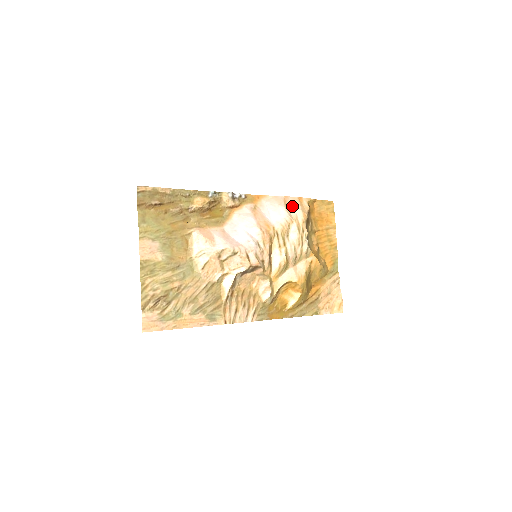
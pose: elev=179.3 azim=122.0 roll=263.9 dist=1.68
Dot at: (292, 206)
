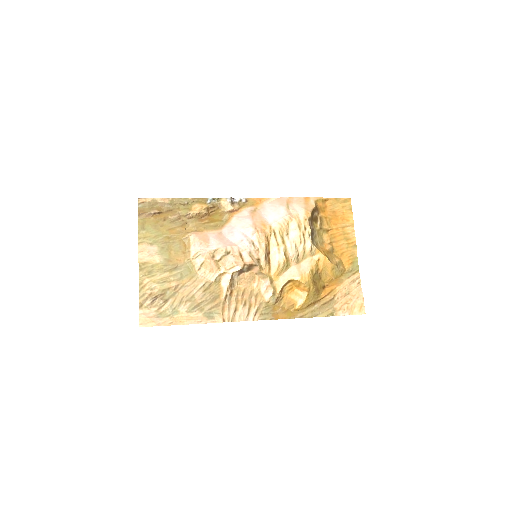
Dot at: (295, 205)
